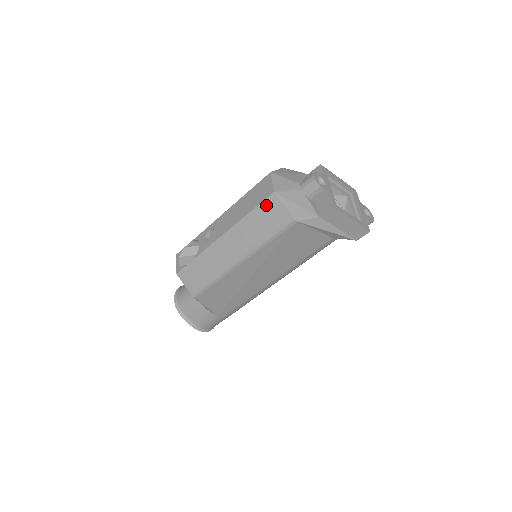
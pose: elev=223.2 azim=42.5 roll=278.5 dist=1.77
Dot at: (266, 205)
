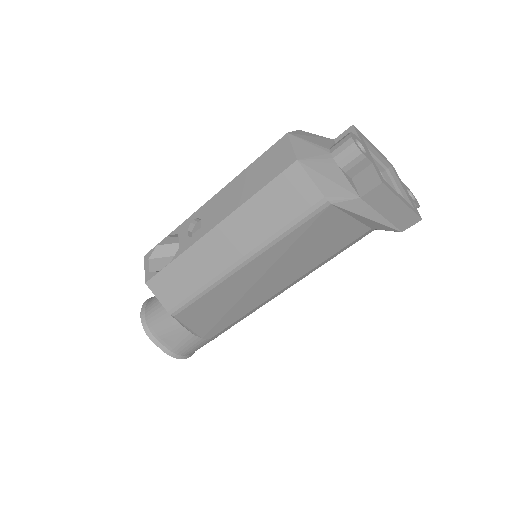
Dot at: (284, 180)
